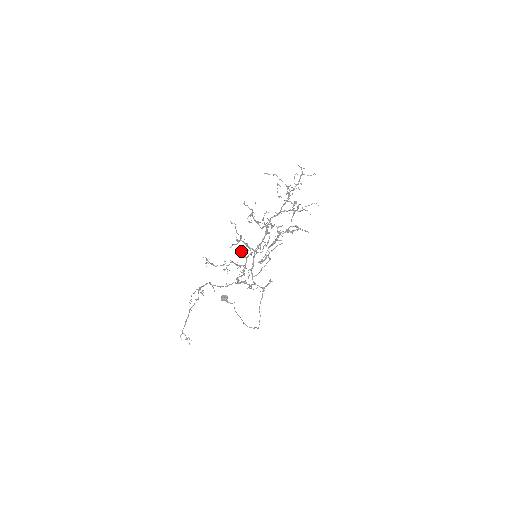
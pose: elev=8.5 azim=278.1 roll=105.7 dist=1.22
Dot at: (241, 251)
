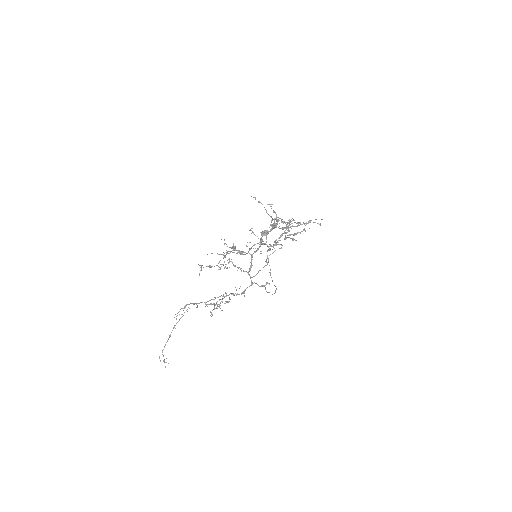
Dot at: (205, 303)
